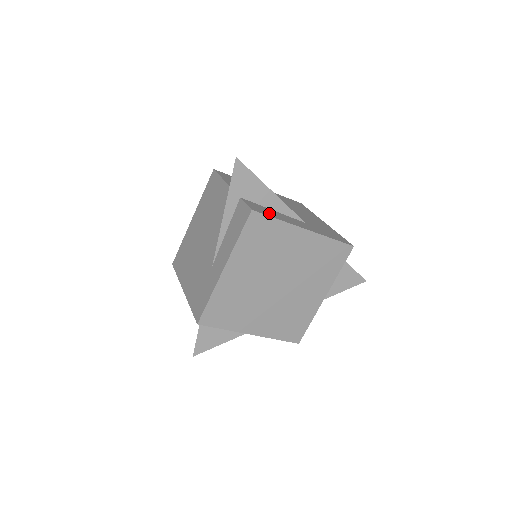
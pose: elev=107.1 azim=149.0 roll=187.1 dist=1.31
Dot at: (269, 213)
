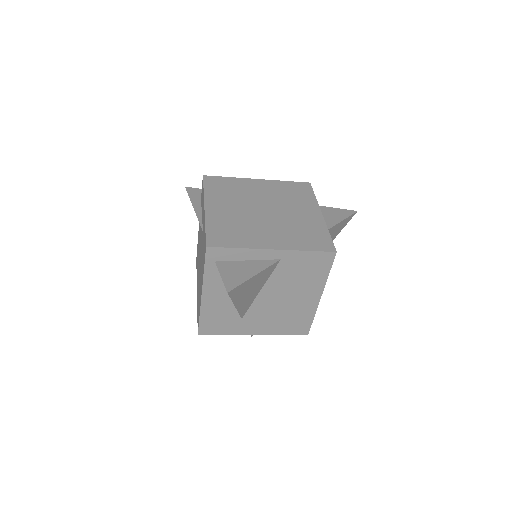
Dot at: occluded
